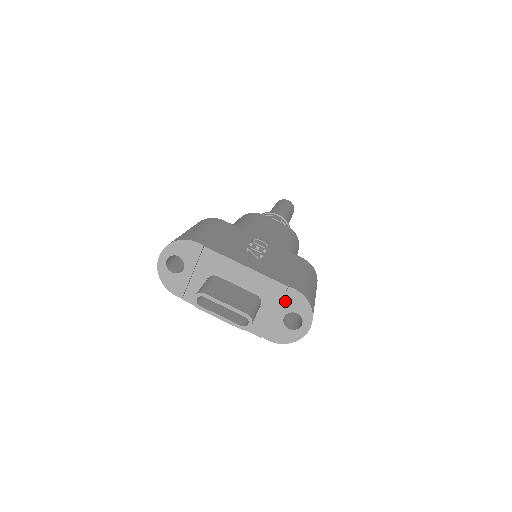
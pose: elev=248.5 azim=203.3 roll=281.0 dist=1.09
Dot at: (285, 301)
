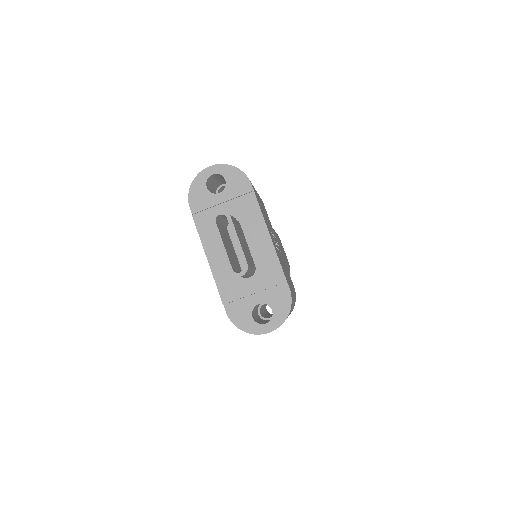
Dot at: (273, 292)
